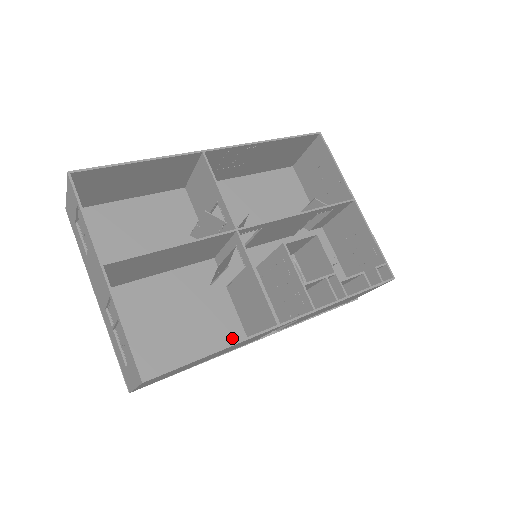
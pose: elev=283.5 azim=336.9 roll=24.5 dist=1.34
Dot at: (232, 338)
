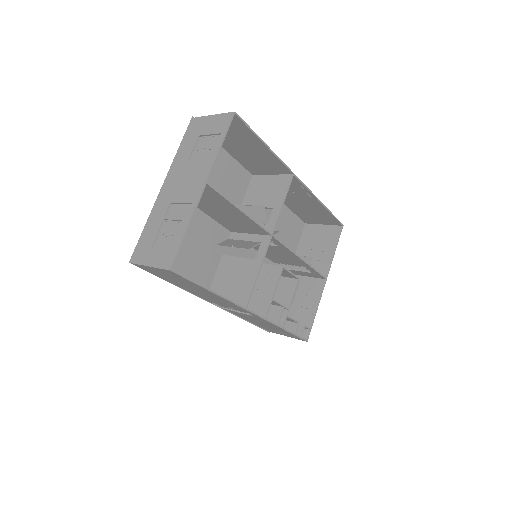
Dot at: occluded
